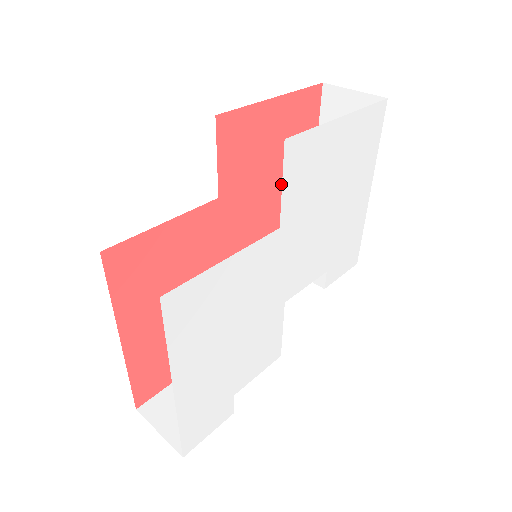
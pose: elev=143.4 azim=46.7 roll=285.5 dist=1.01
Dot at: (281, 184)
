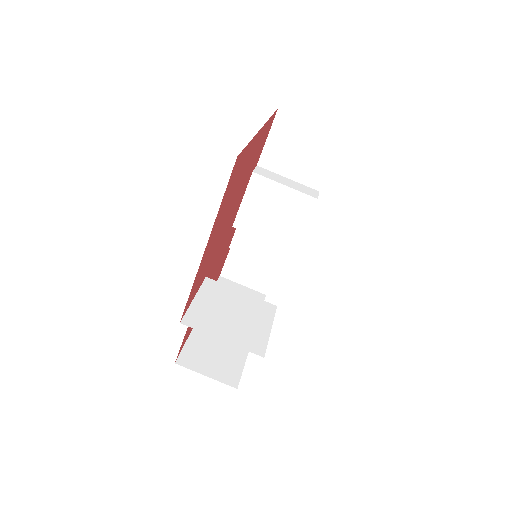
Dot at: (239, 188)
